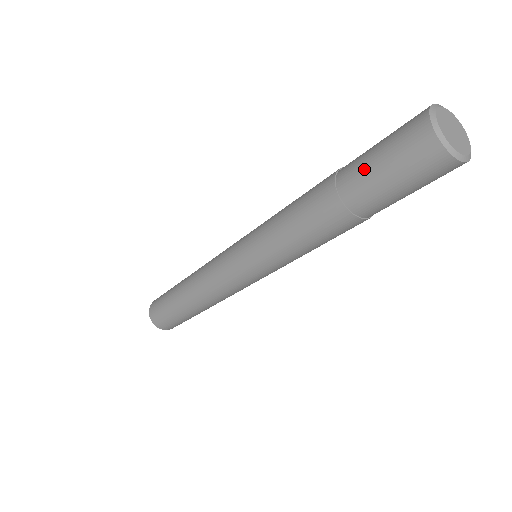
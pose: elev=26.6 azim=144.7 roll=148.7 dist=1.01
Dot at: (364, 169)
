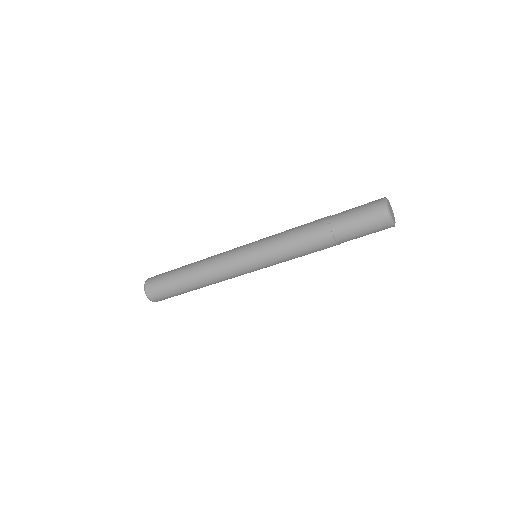
Dot at: (347, 212)
